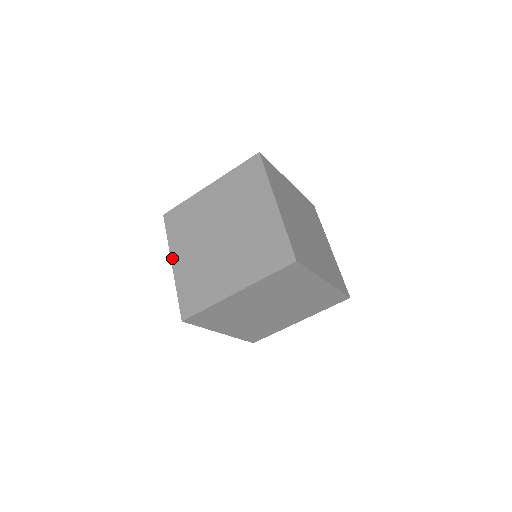
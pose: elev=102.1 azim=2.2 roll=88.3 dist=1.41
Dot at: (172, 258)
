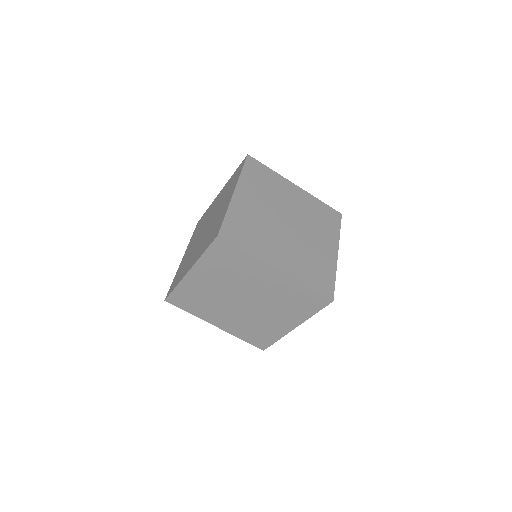
Dot at: (185, 253)
